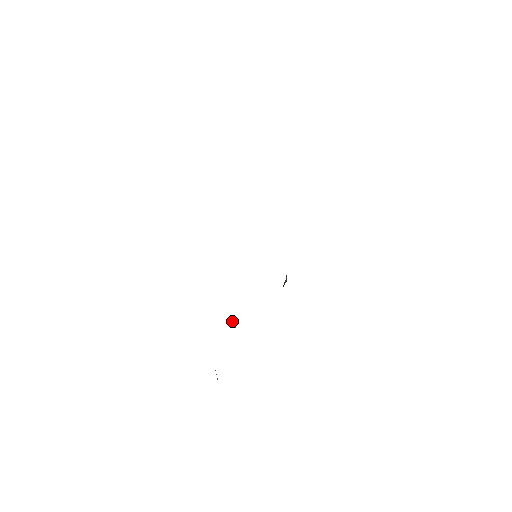
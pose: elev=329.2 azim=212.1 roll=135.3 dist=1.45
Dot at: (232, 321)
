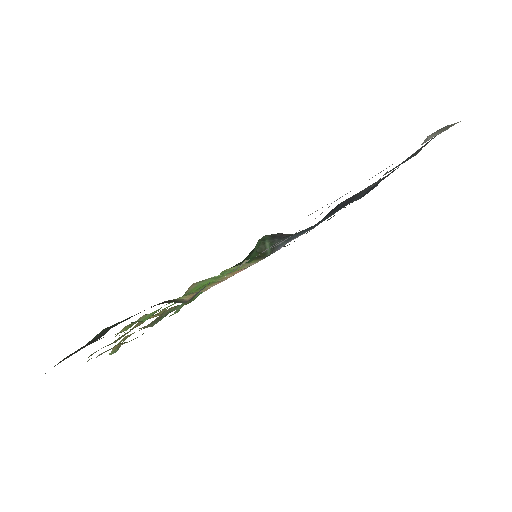
Dot at: (170, 312)
